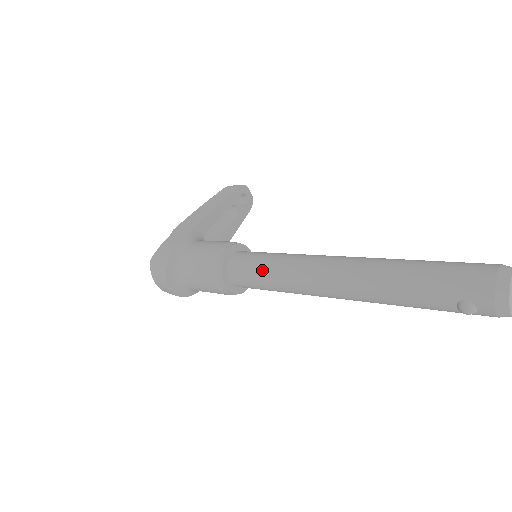
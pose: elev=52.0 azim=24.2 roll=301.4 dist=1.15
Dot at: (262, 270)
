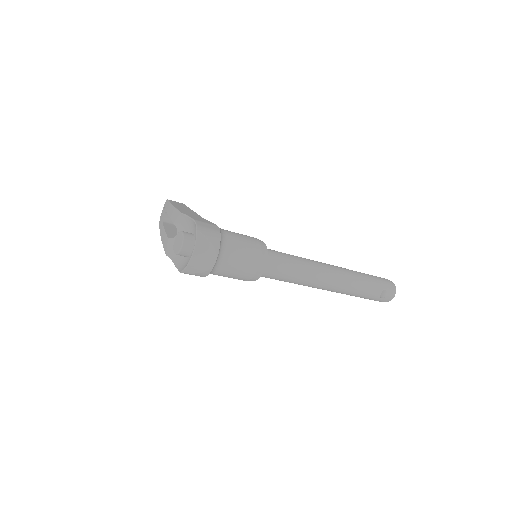
Dot at: (292, 261)
